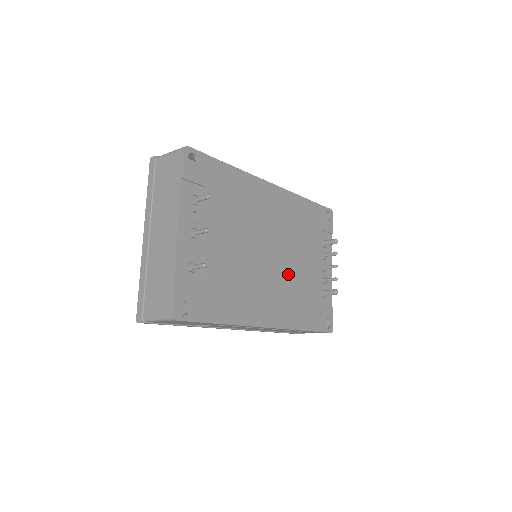
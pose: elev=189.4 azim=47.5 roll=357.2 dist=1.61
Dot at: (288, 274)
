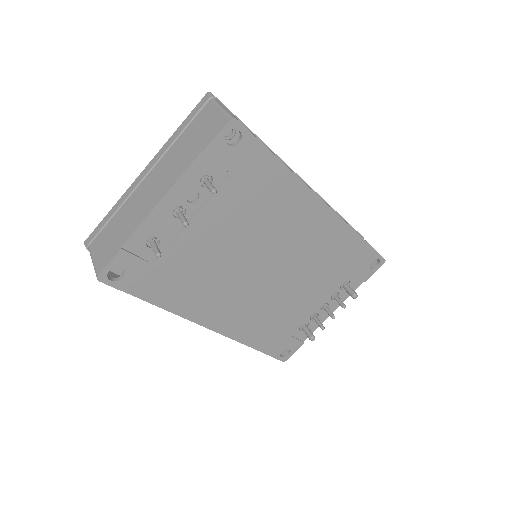
Dot at: (272, 295)
